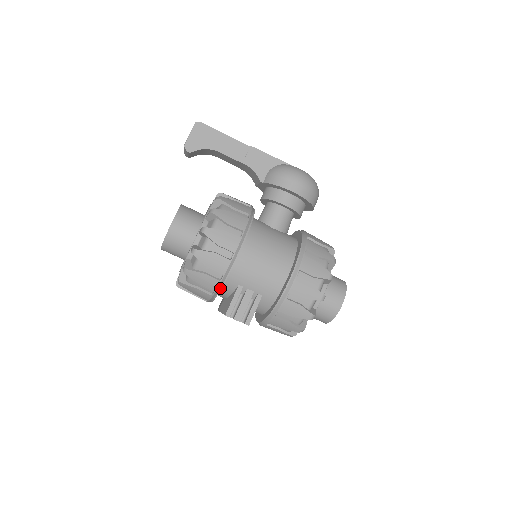
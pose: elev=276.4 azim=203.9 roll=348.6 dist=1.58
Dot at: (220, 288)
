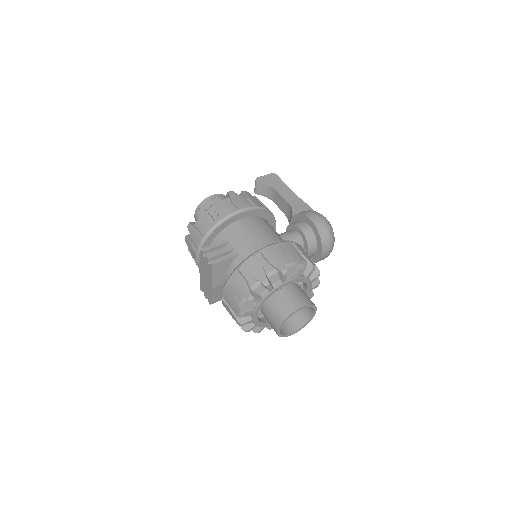
Dot at: (212, 231)
